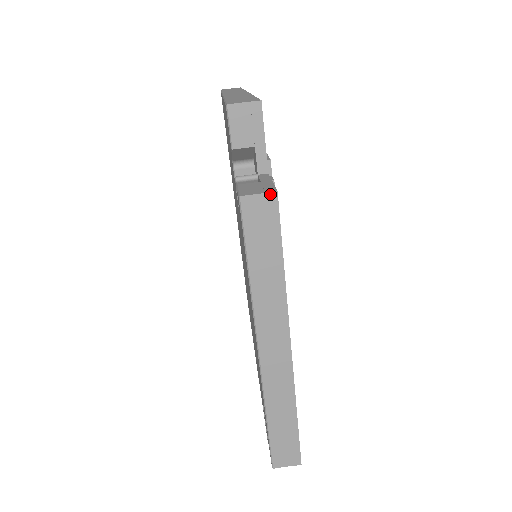
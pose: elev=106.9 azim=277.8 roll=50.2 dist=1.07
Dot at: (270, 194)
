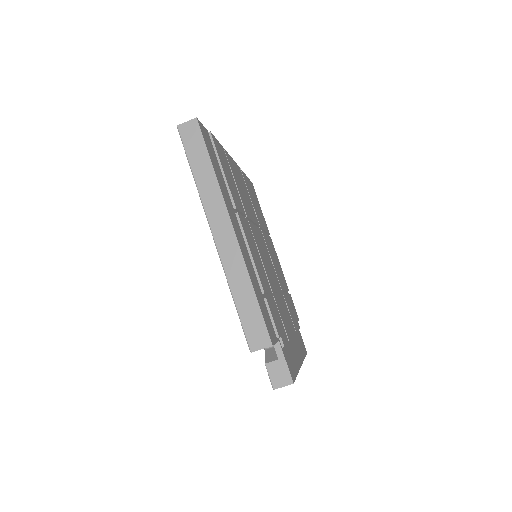
Dot at: occluded
